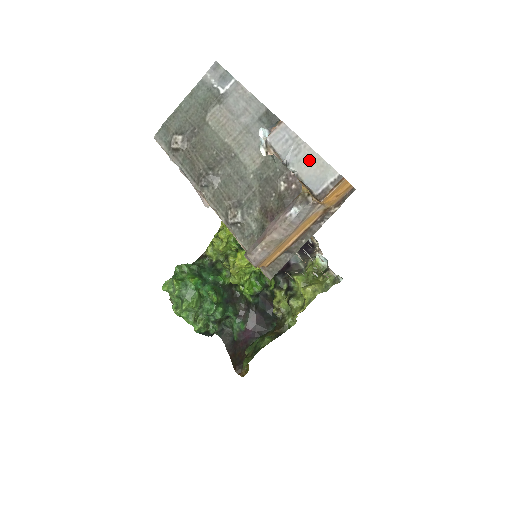
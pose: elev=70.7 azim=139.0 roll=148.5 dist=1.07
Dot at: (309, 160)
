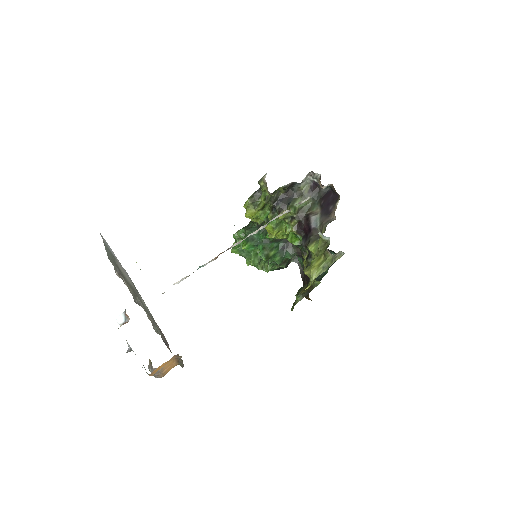
Dot at: occluded
